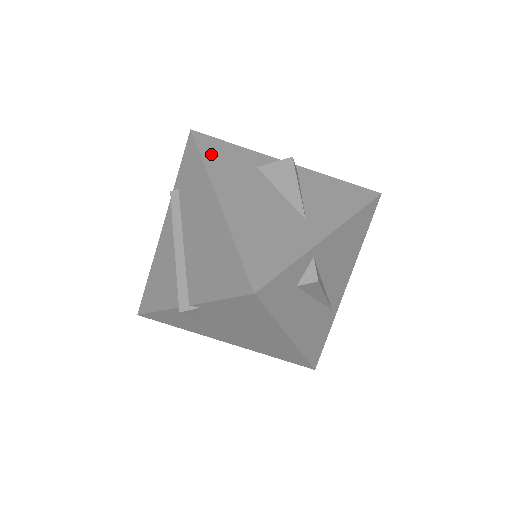
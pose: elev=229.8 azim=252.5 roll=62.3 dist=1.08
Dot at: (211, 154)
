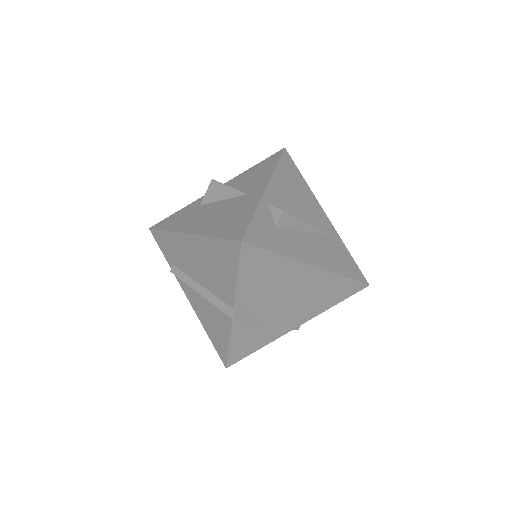
Dot at: (169, 225)
